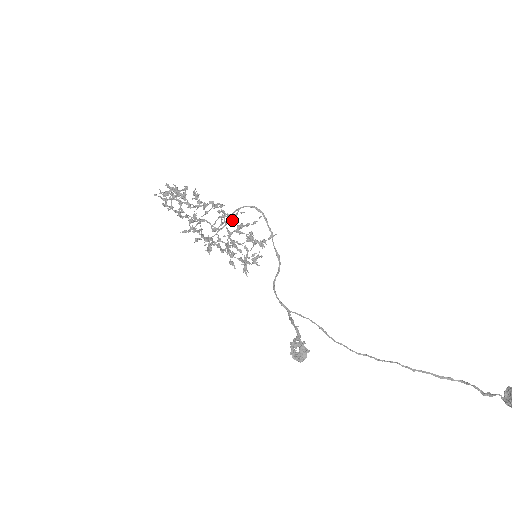
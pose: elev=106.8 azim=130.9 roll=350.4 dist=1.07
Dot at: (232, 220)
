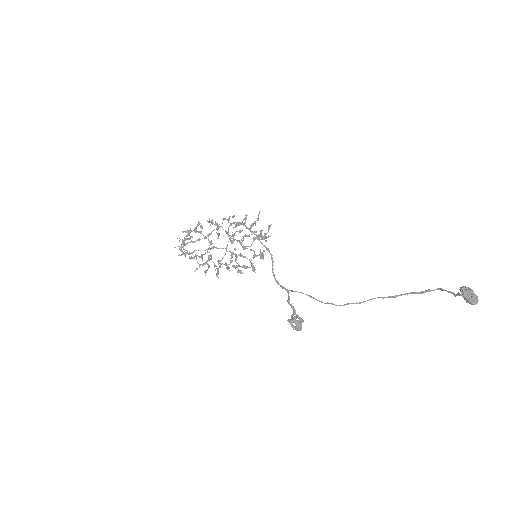
Dot at: occluded
